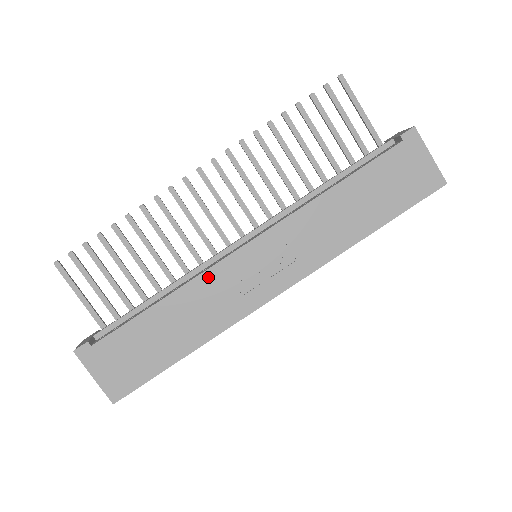
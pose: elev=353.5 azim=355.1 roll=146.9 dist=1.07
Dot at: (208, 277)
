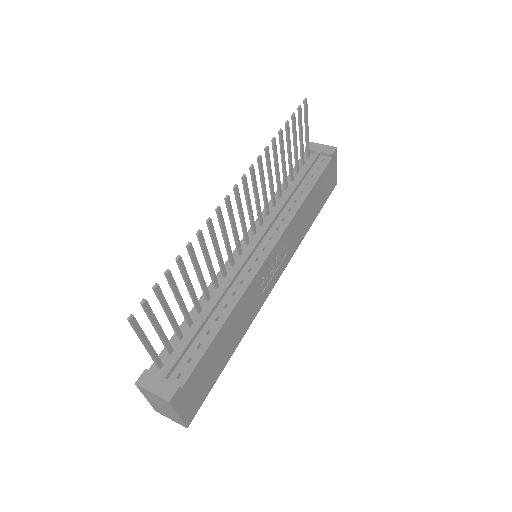
Dot at: (251, 287)
